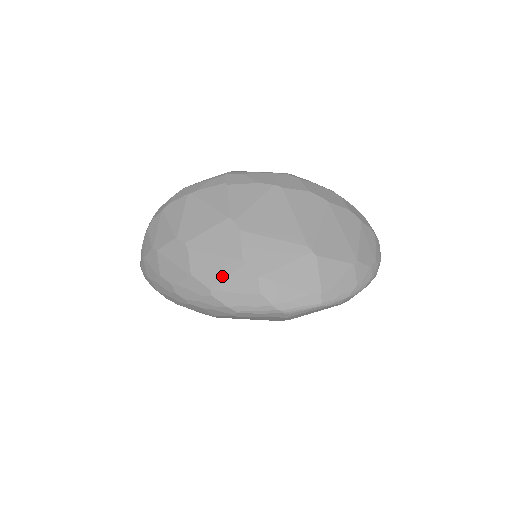
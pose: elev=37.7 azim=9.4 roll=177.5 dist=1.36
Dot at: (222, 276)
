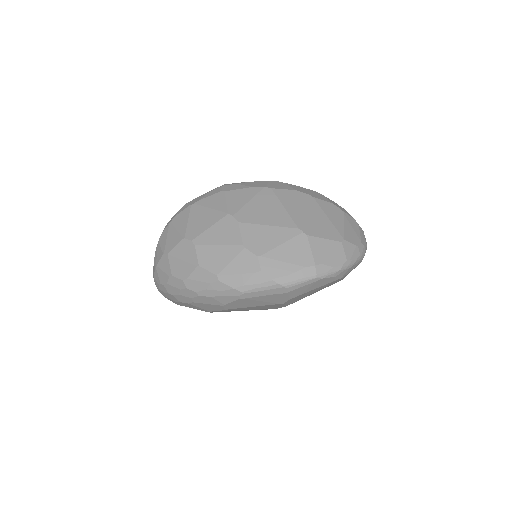
Dot at: (226, 262)
